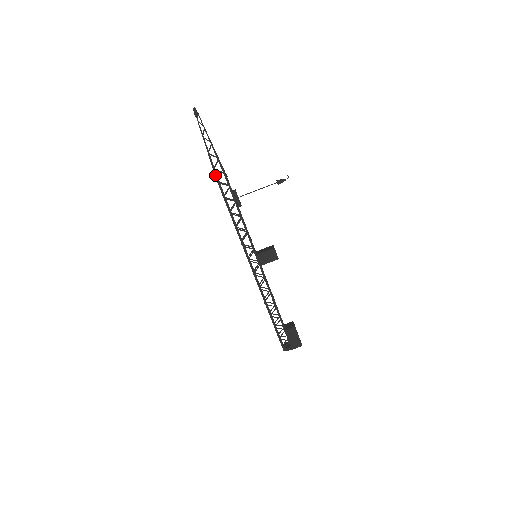
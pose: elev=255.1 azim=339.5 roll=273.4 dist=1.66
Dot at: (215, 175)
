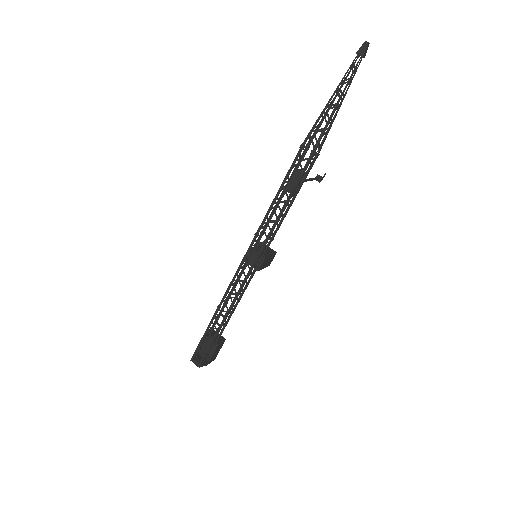
Dot at: (317, 147)
